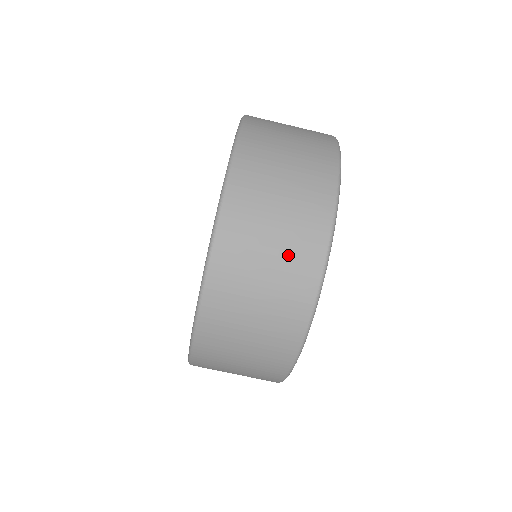
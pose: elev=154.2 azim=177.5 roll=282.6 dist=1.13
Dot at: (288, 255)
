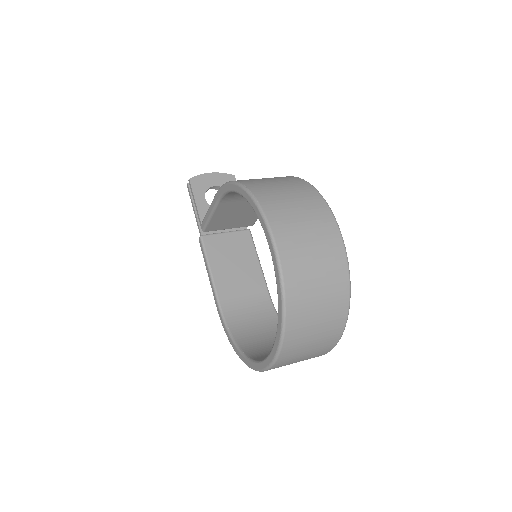
Dot at: (321, 342)
